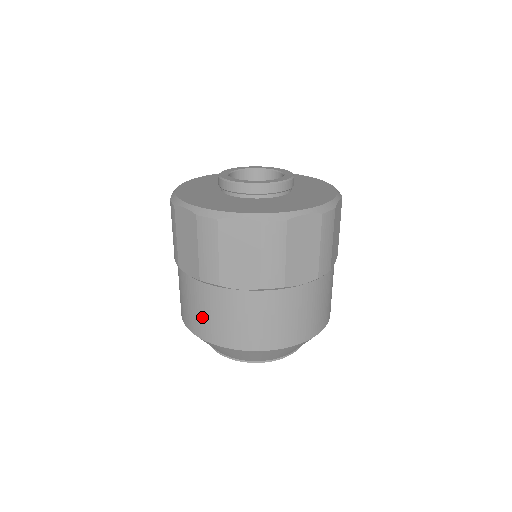
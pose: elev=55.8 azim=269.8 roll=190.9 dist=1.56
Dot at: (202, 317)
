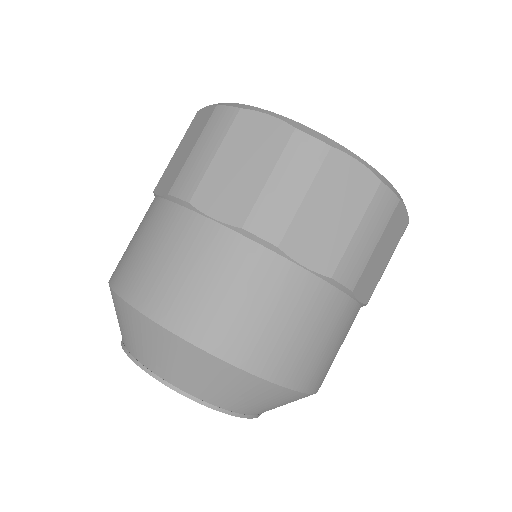
Dot at: (203, 294)
